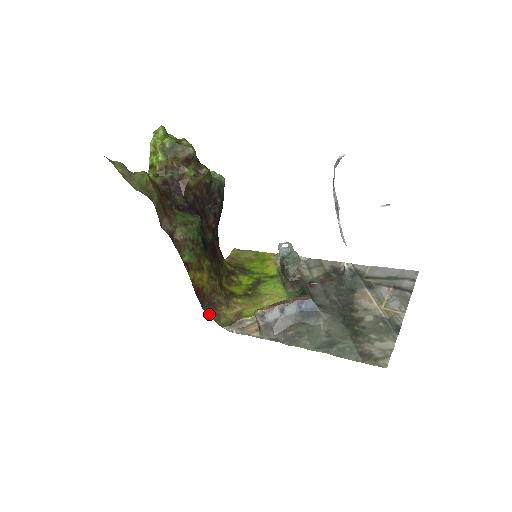
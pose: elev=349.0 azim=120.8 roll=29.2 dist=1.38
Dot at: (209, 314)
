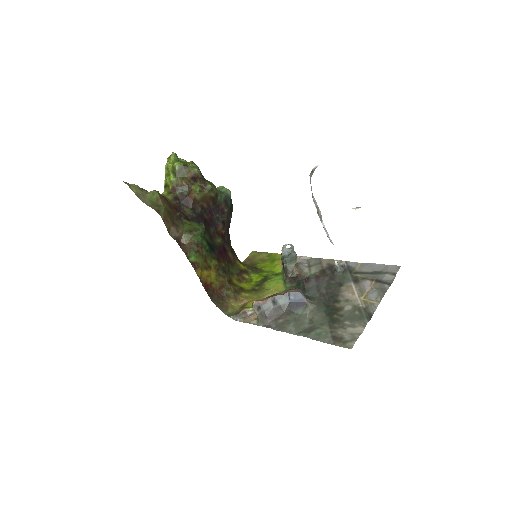
Dot at: (218, 305)
